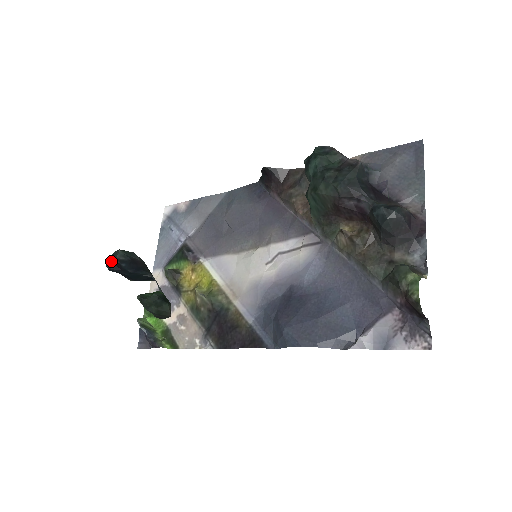
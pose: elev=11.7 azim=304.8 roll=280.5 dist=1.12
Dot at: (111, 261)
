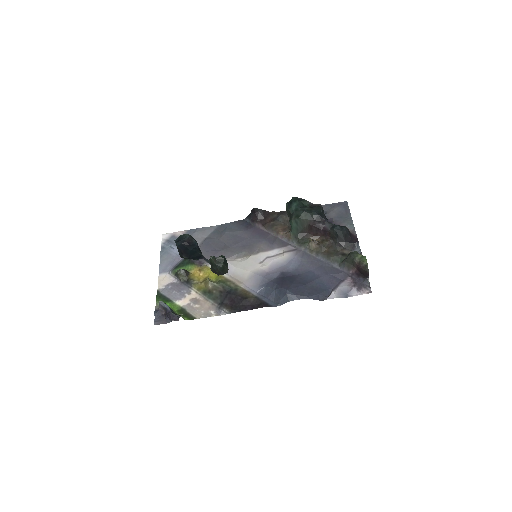
Dot at: (181, 239)
